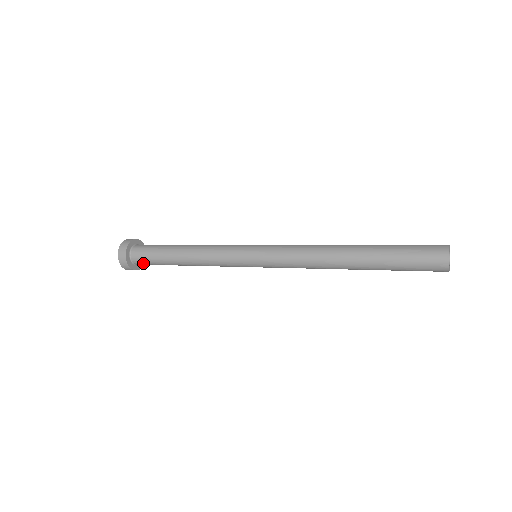
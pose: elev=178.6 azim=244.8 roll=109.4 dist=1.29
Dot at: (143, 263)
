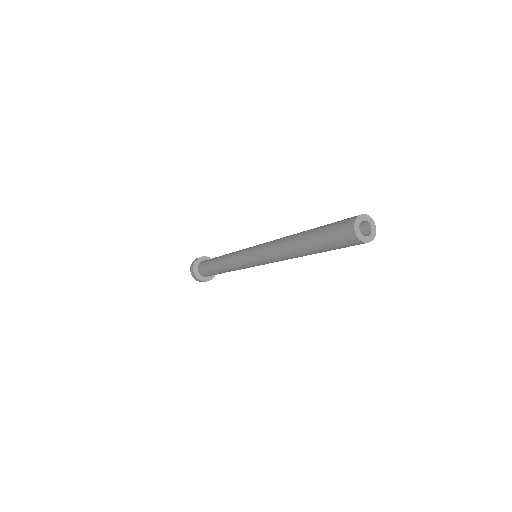
Dot at: (207, 275)
